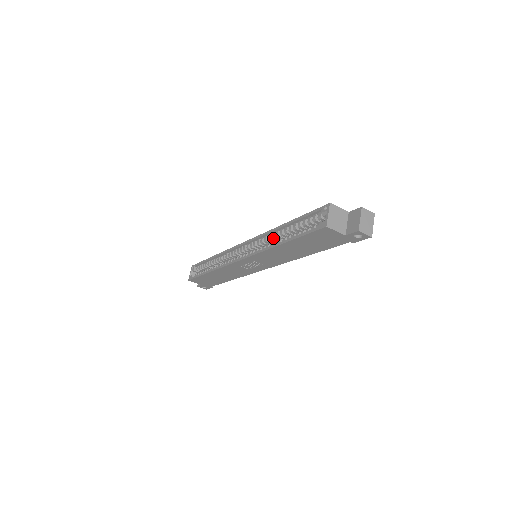
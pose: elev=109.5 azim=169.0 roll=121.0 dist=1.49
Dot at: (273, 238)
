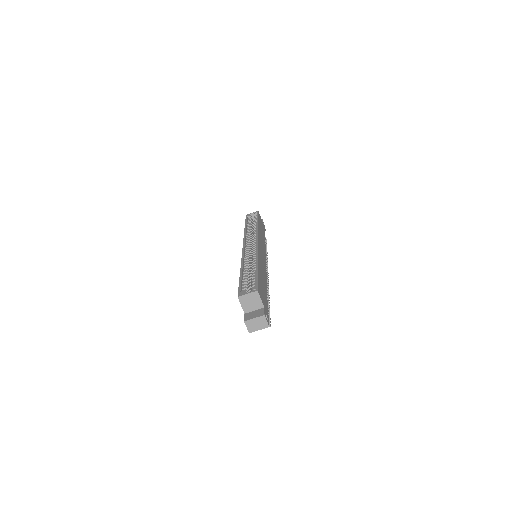
Dot at: (252, 262)
